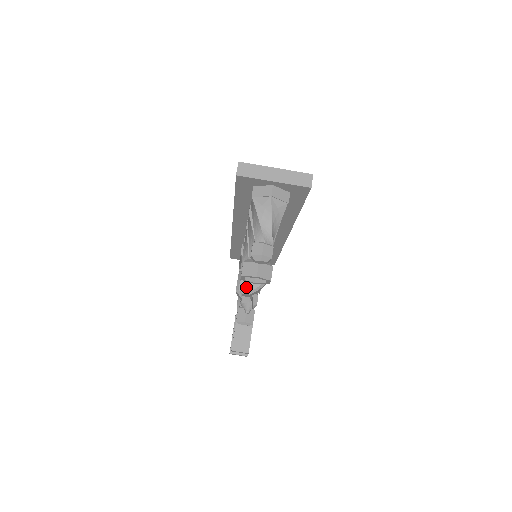
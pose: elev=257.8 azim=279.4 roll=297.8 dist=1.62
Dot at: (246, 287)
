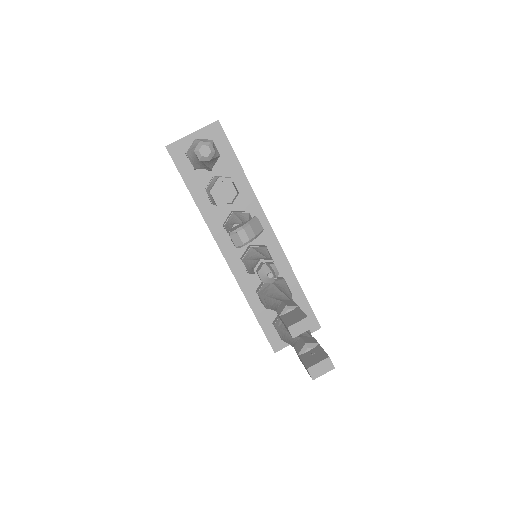
Dot at: (237, 228)
